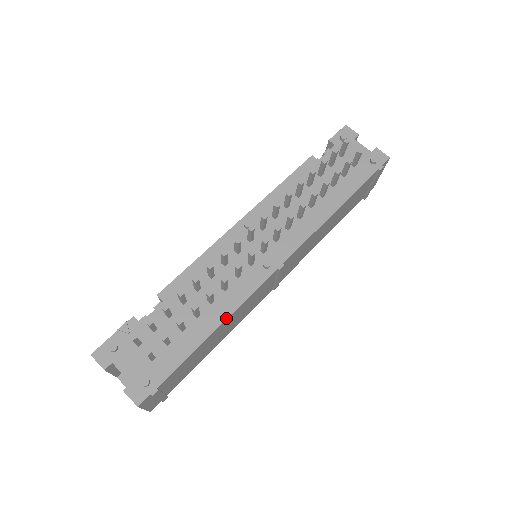
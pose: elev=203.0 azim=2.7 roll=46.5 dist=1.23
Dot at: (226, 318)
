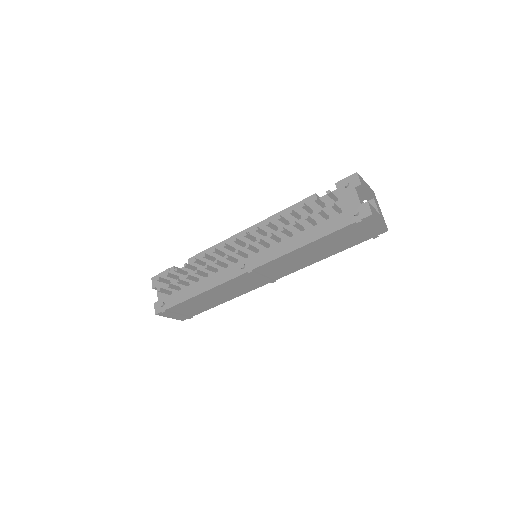
Dot at: (208, 289)
